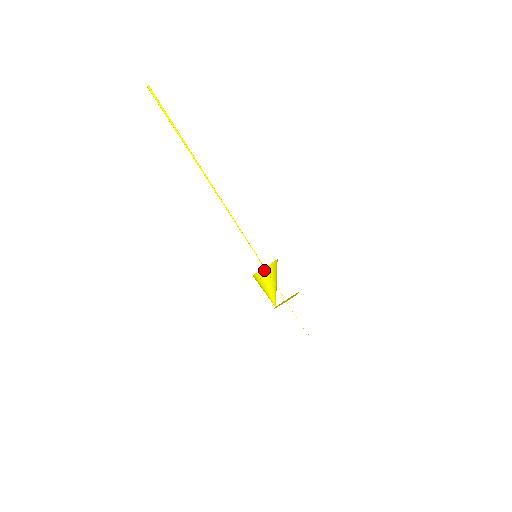
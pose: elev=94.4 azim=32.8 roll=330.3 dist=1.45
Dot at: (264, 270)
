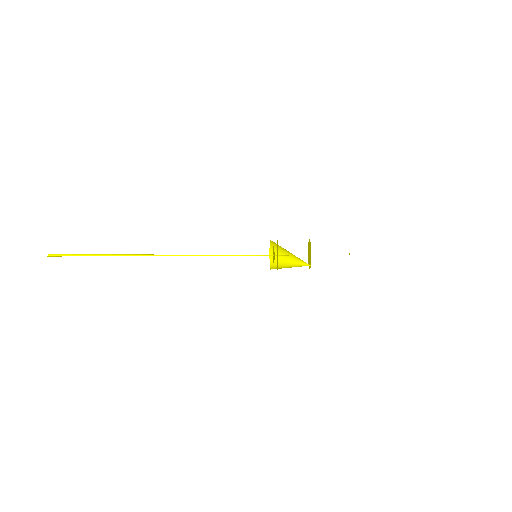
Dot at: (271, 260)
